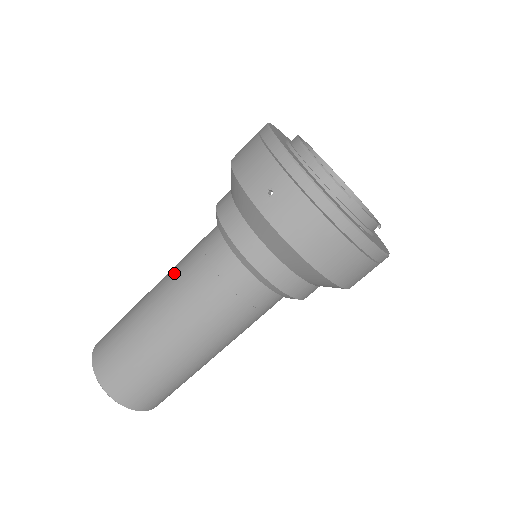
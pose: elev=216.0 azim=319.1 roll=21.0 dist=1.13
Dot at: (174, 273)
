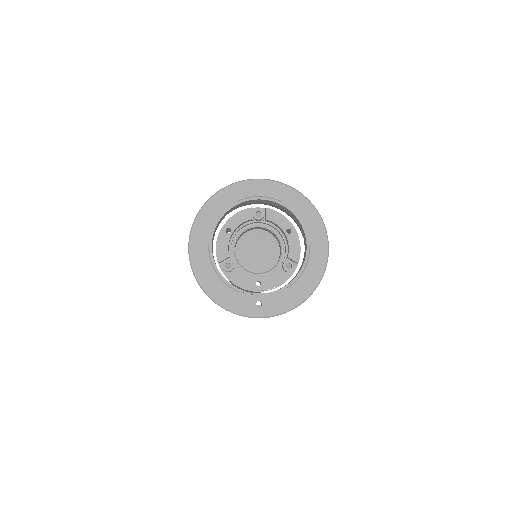
Dot at: occluded
